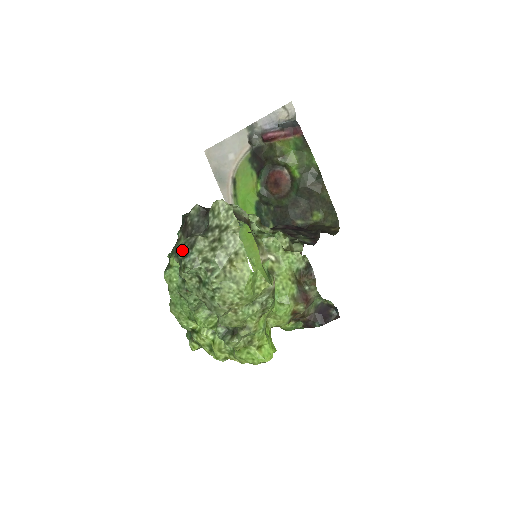
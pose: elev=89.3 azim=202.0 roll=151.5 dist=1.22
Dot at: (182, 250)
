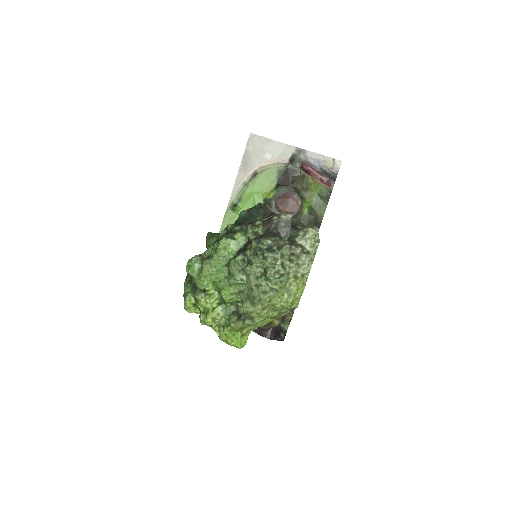
Dot at: (269, 244)
